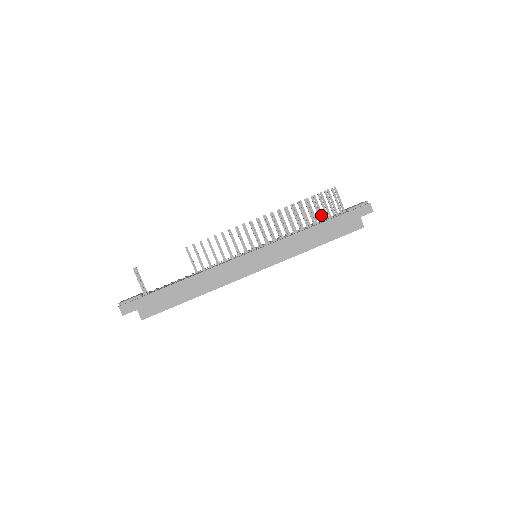
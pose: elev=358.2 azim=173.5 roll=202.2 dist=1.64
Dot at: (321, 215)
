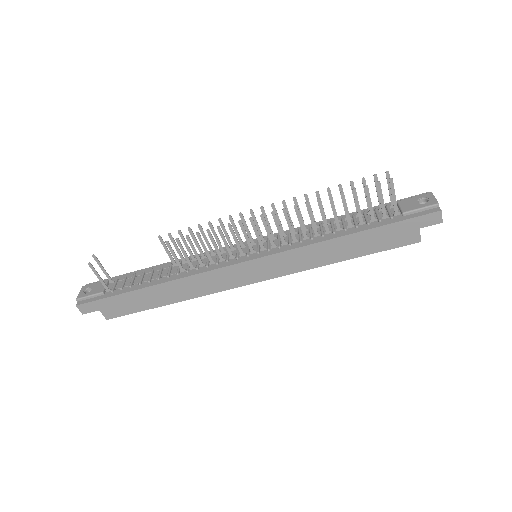
Dot at: (359, 216)
